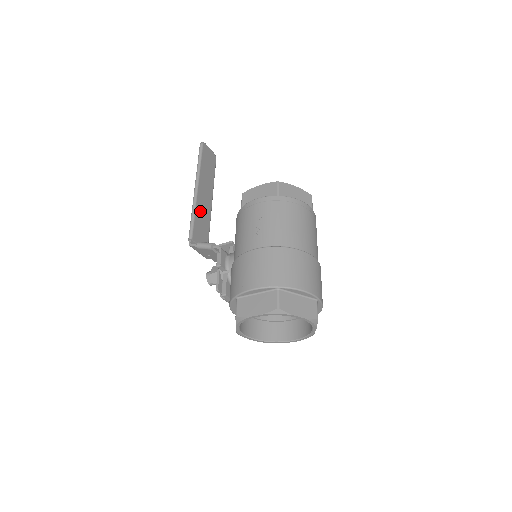
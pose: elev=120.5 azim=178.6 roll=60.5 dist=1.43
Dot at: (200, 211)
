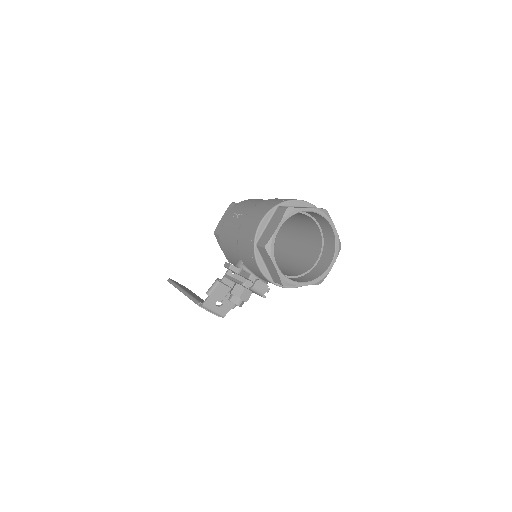
Dot at: occluded
